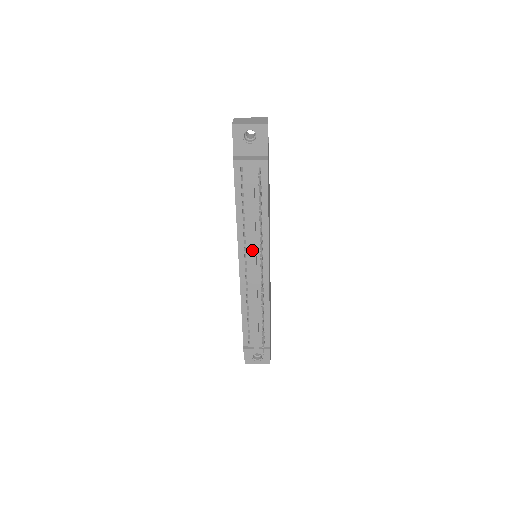
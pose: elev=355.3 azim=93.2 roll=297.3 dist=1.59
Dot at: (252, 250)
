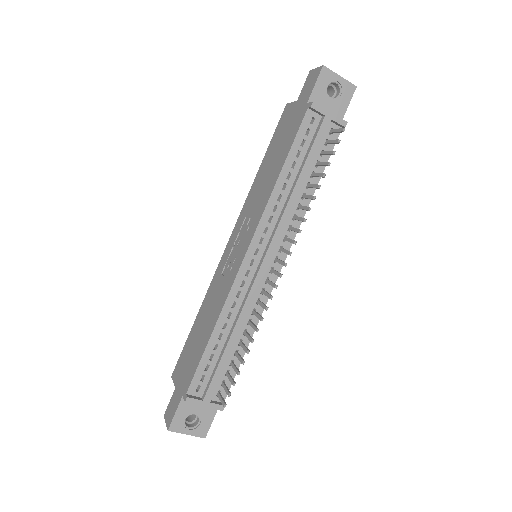
Dot at: (277, 233)
